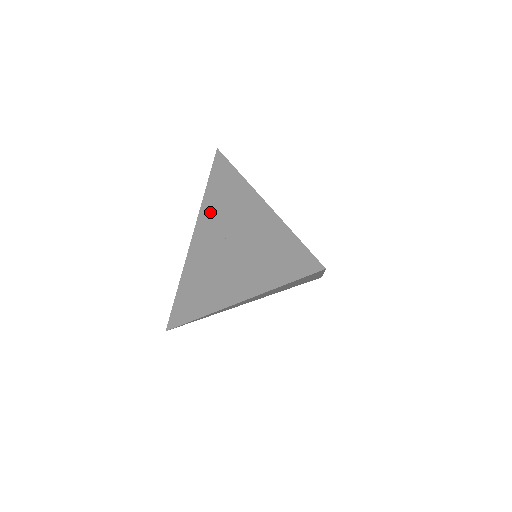
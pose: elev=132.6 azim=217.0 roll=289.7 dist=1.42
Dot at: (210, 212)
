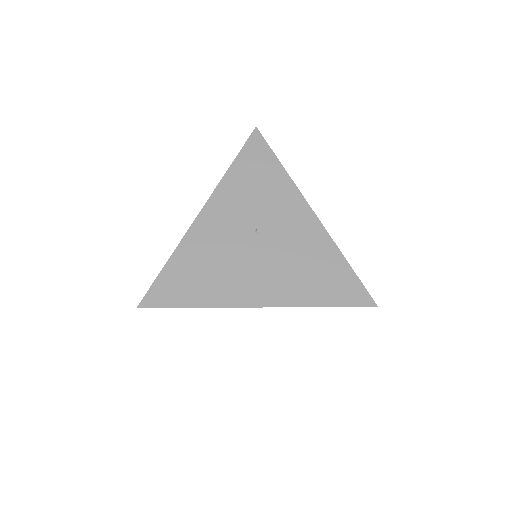
Dot at: (236, 192)
